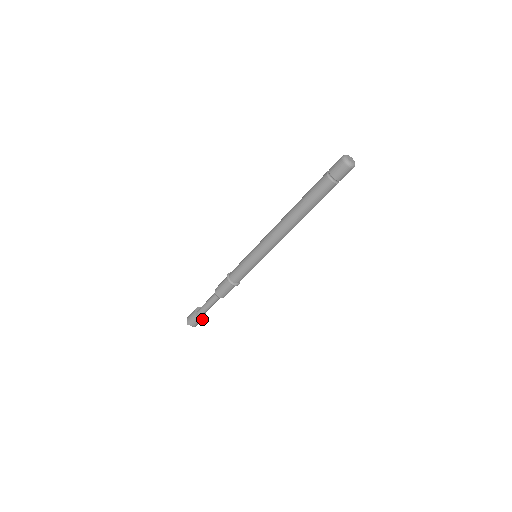
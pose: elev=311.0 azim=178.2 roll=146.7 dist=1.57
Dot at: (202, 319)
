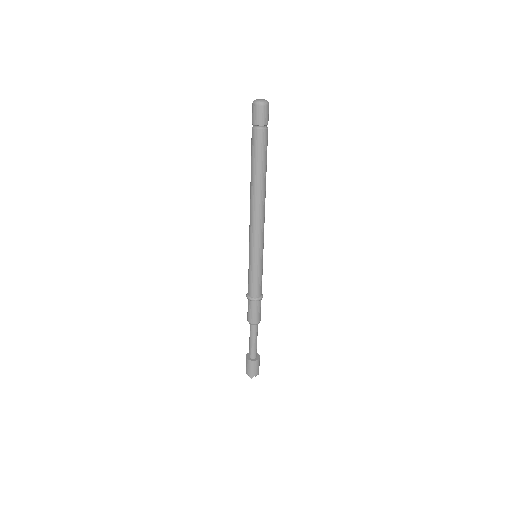
Dot at: (259, 360)
